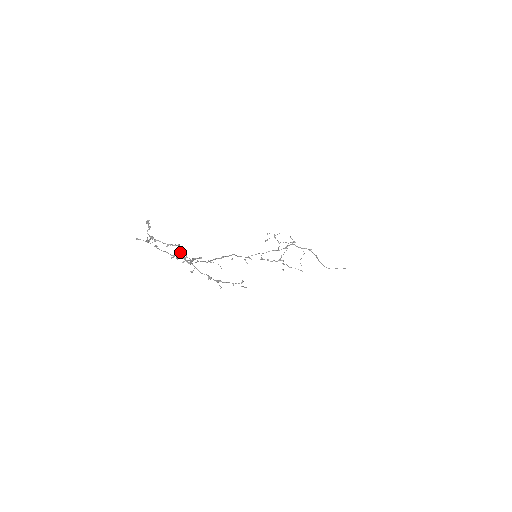
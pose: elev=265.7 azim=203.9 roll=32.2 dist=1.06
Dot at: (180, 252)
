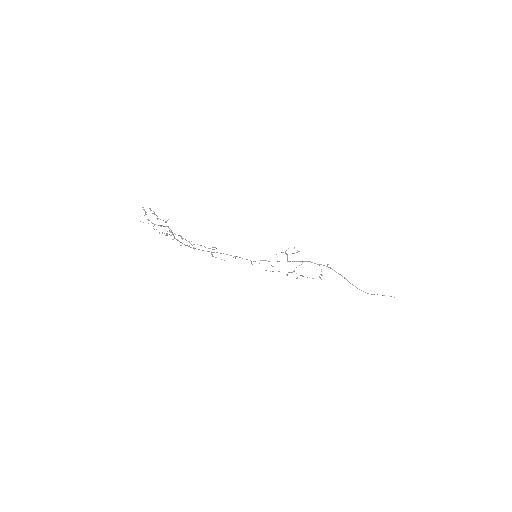
Dot at: (169, 230)
